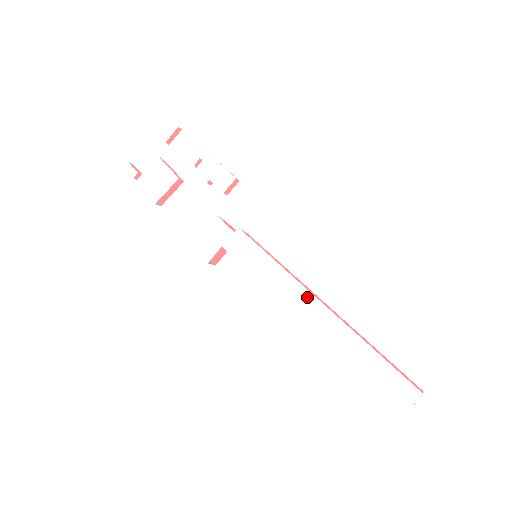
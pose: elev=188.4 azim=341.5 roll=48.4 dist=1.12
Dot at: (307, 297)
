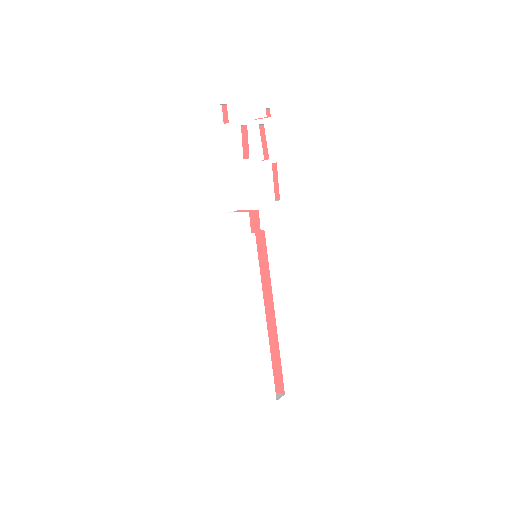
Dot at: (261, 309)
